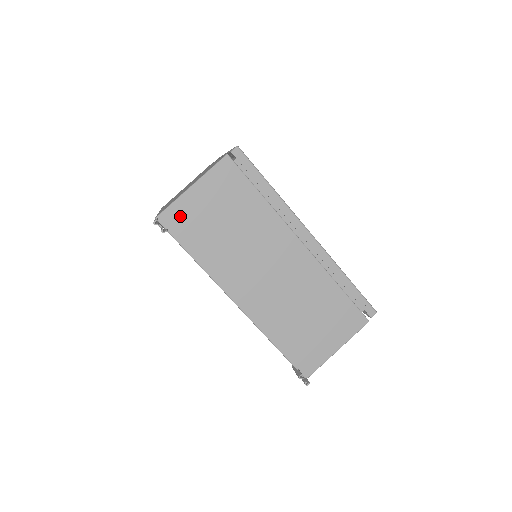
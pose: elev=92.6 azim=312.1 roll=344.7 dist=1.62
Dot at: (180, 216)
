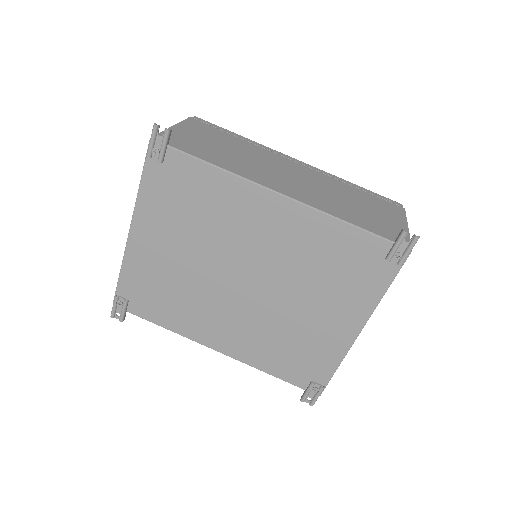
Dot at: (174, 139)
